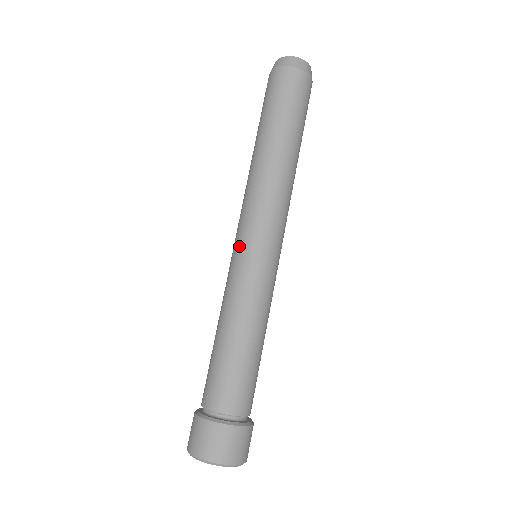
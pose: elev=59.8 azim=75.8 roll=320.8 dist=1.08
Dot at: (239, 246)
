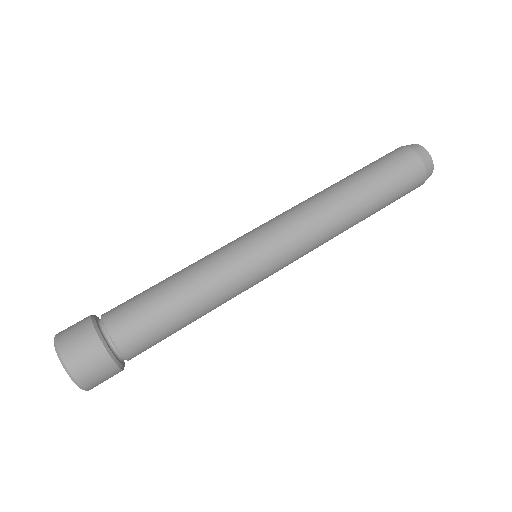
Dot at: (258, 241)
